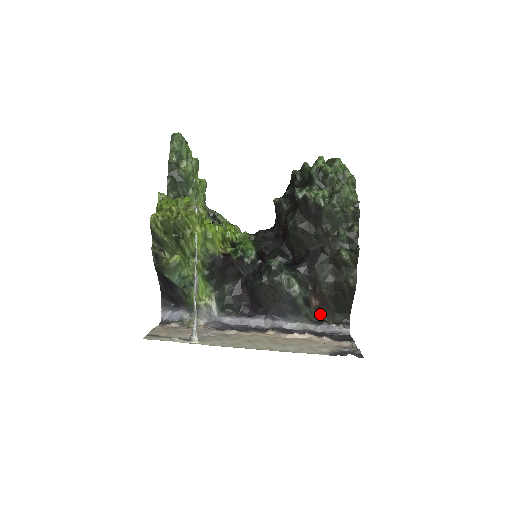
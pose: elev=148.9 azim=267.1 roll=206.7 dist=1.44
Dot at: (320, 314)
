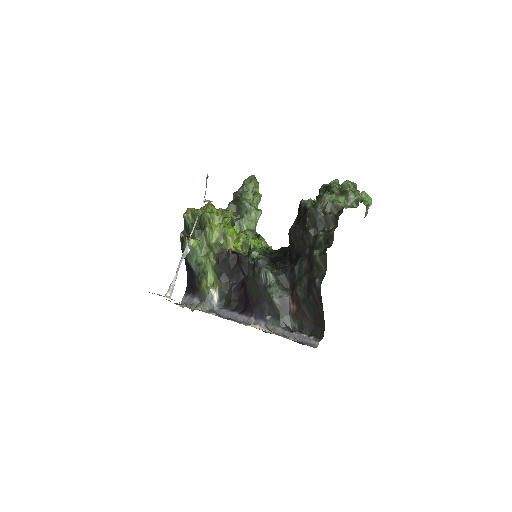
Dot at: (298, 324)
